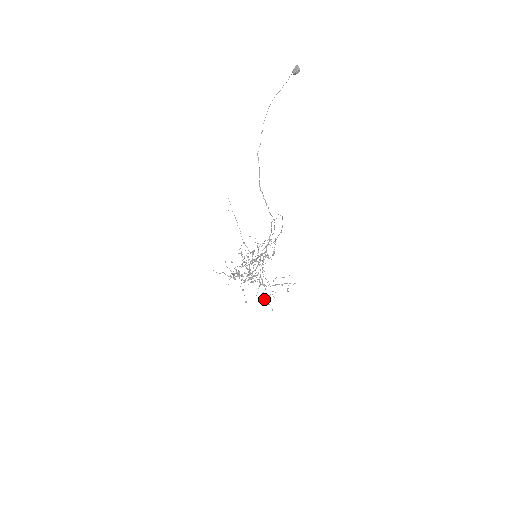
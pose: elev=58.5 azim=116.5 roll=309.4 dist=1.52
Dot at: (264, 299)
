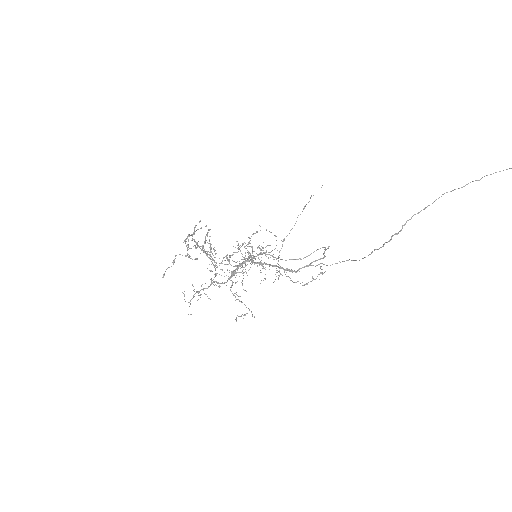
Dot at: (193, 295)
